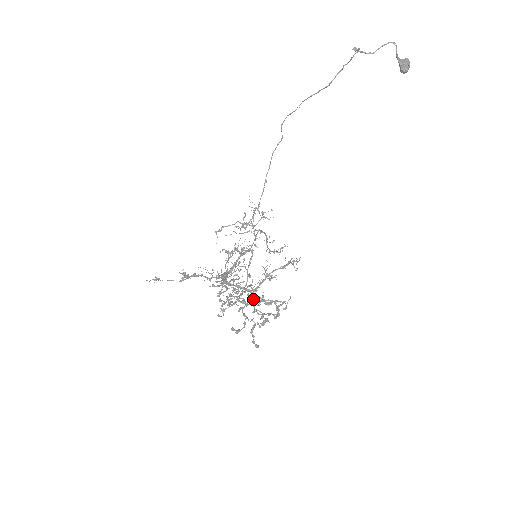
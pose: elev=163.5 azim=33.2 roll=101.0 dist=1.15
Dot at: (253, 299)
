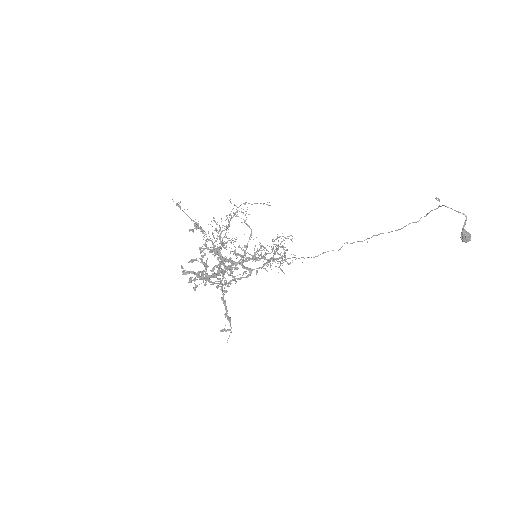
Dot at: occluded
